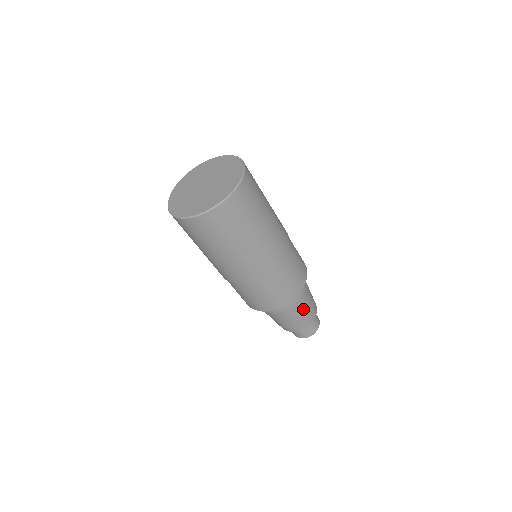
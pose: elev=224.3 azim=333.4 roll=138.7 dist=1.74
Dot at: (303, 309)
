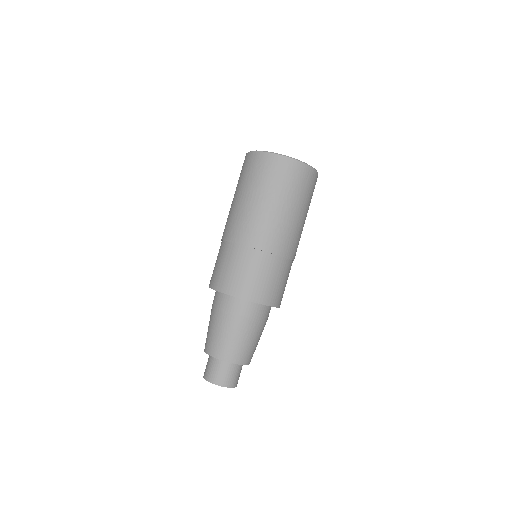
Dot at: (252, 336)
